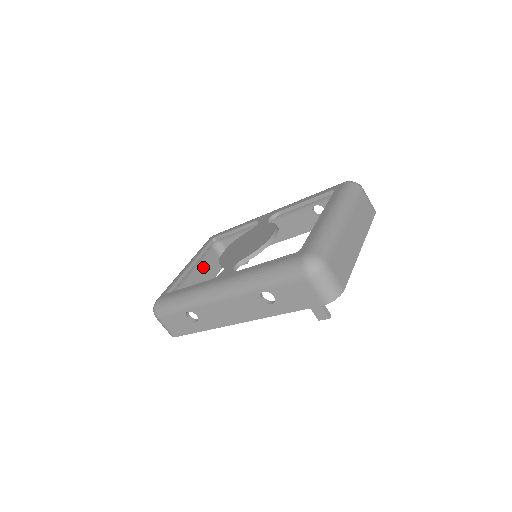
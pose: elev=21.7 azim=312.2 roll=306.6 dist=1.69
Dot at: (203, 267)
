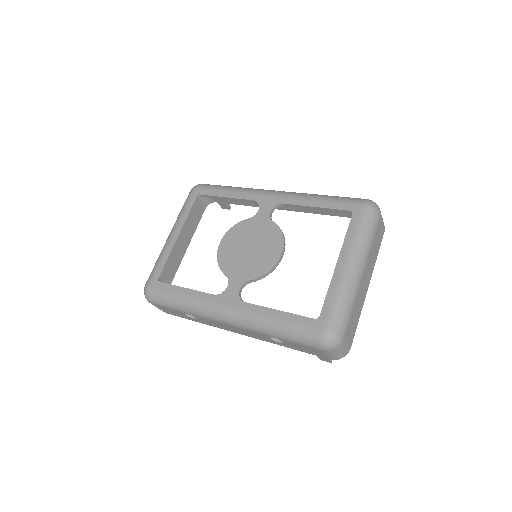
Dot at: occluded
